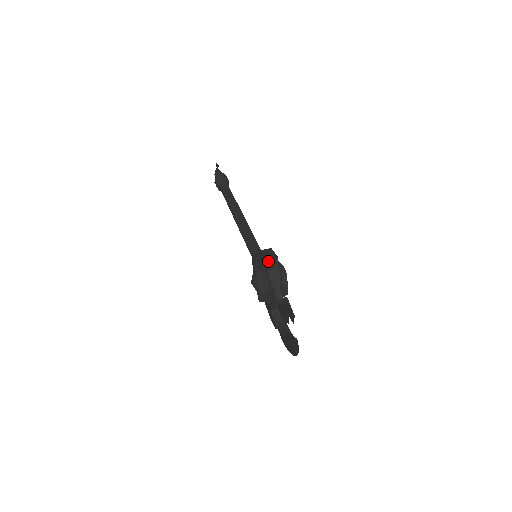
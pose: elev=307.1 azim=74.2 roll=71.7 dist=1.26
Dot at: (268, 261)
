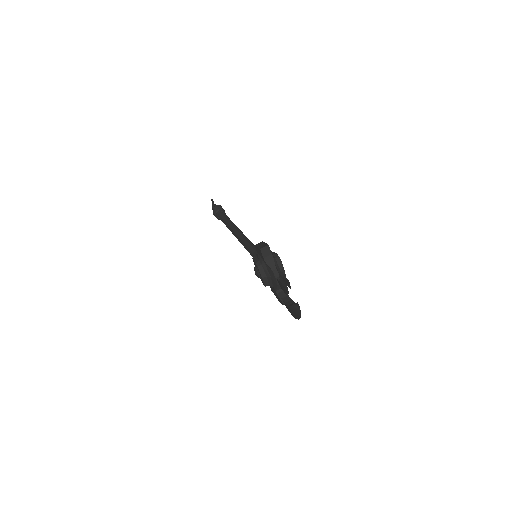
Dot at: (262, 250)
